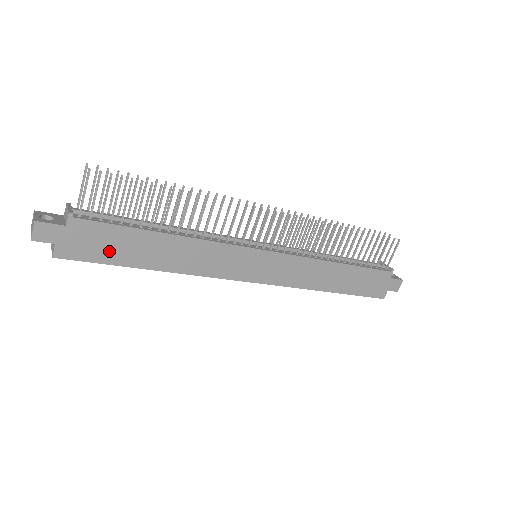
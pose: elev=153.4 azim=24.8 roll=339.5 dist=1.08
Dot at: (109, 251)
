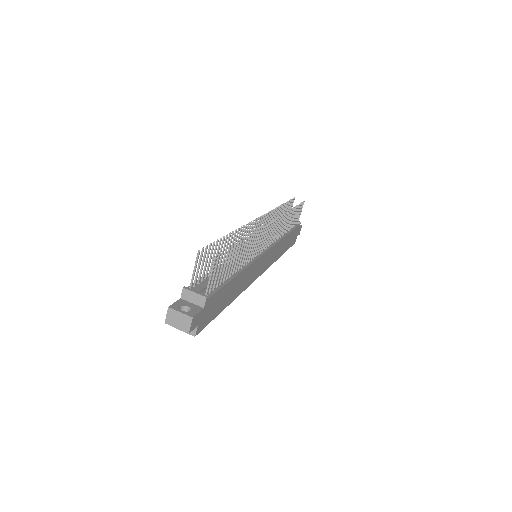
Dot at: (216, 309)
